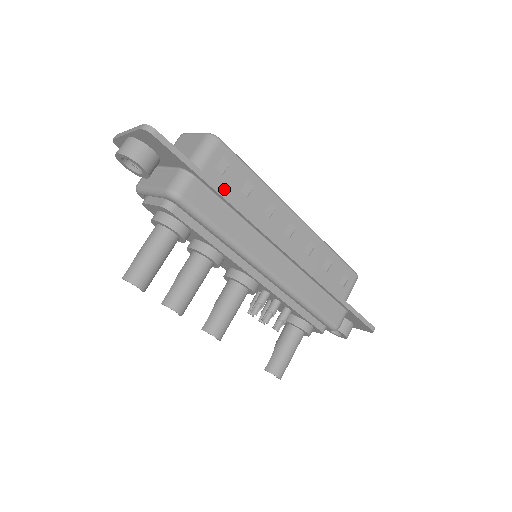
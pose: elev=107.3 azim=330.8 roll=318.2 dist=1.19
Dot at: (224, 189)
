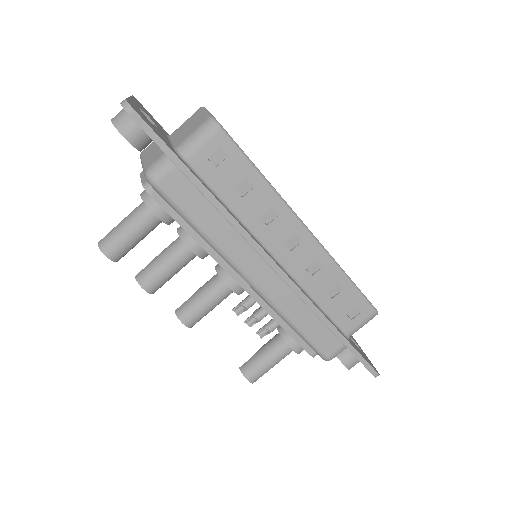
Dot at: (214, 183)
